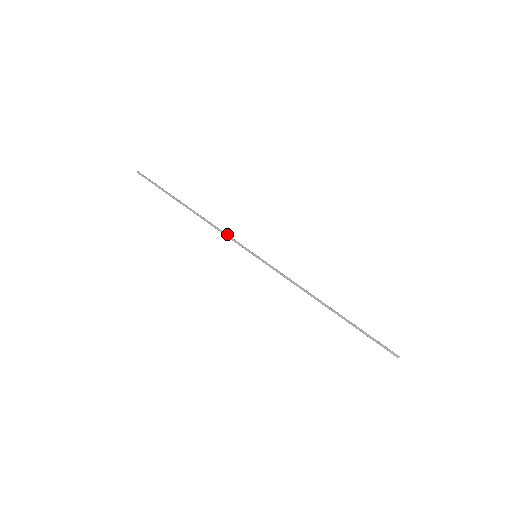
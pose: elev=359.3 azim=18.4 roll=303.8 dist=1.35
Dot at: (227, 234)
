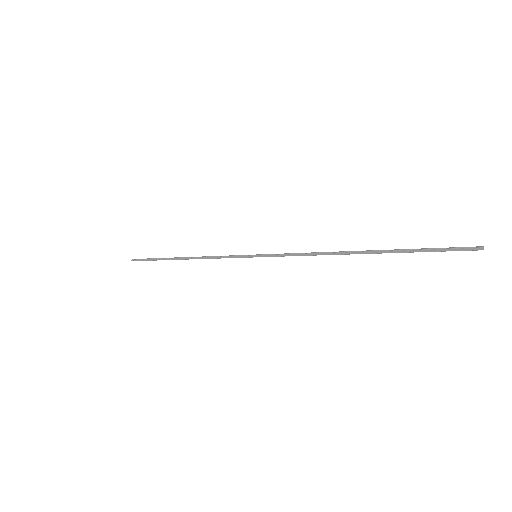
Dot at: (221, 256)
